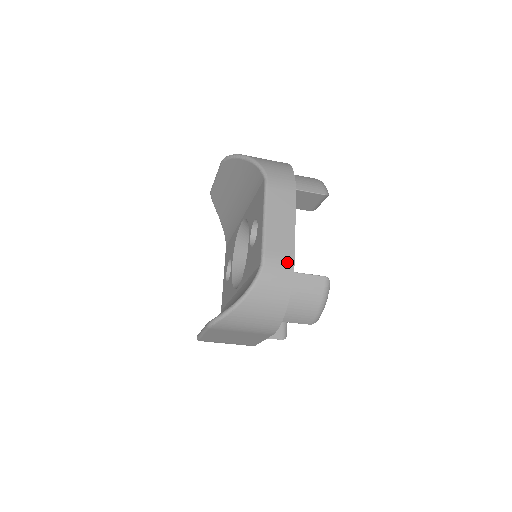
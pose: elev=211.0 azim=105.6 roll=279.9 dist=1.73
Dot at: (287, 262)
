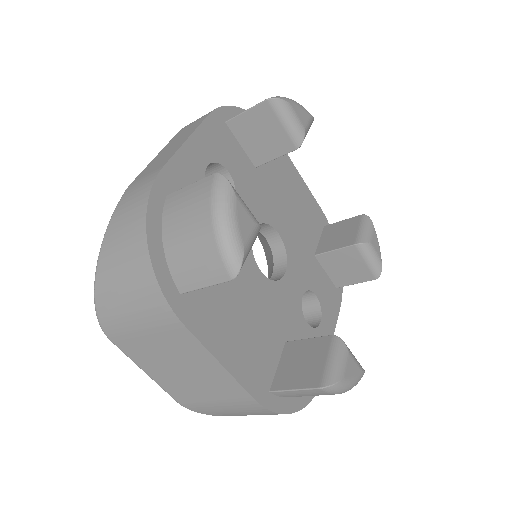
Dot at: (149, 179)
